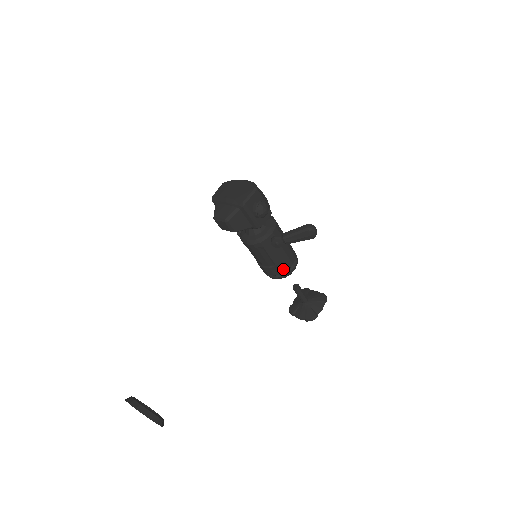
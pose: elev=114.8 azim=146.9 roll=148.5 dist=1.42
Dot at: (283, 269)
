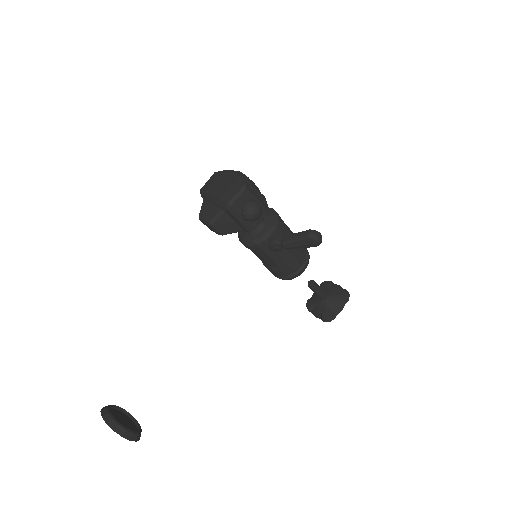
Dot at: (289, 271)
